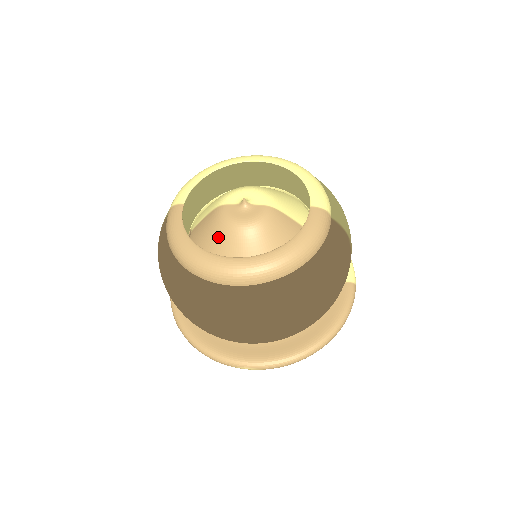
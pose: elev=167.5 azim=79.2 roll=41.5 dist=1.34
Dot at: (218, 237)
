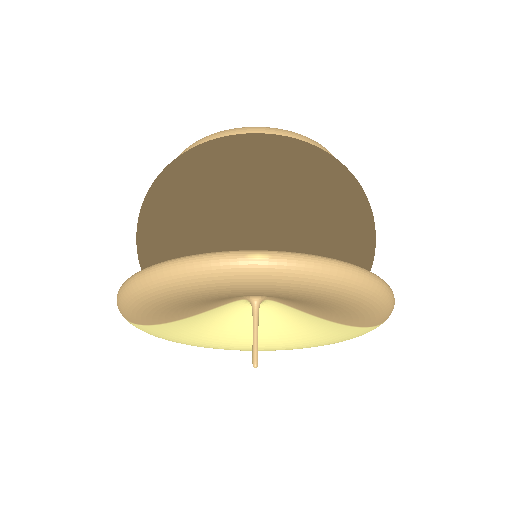
Dot at: occluded
